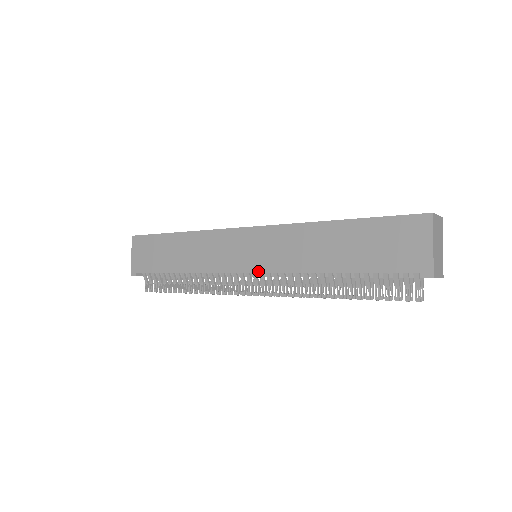
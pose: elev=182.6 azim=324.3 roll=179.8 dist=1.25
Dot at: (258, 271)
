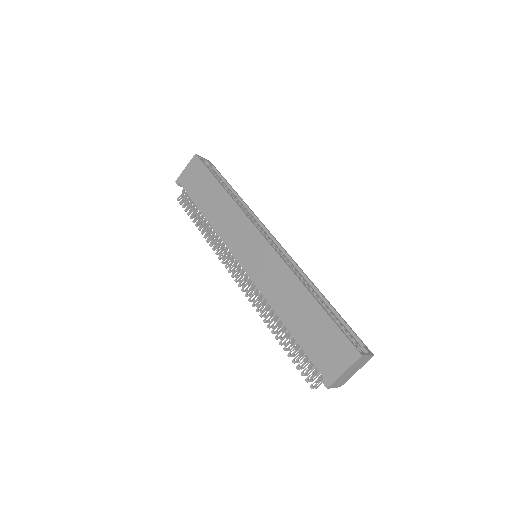
Dot at: (246, 271)
